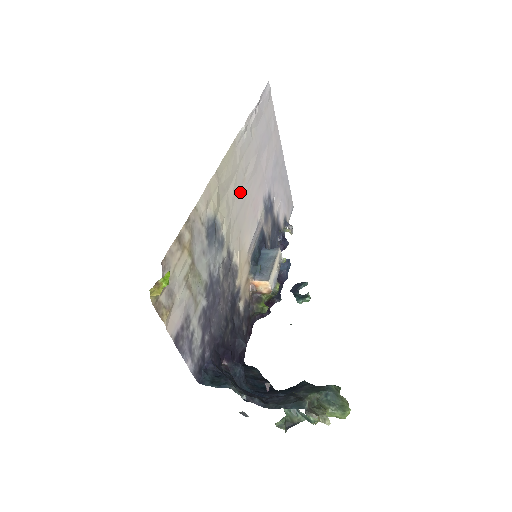
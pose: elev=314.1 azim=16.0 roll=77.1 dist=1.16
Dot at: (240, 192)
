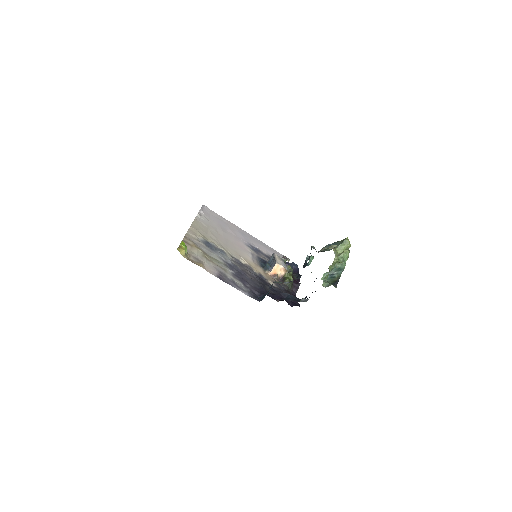
Dot at: (220, 238)
